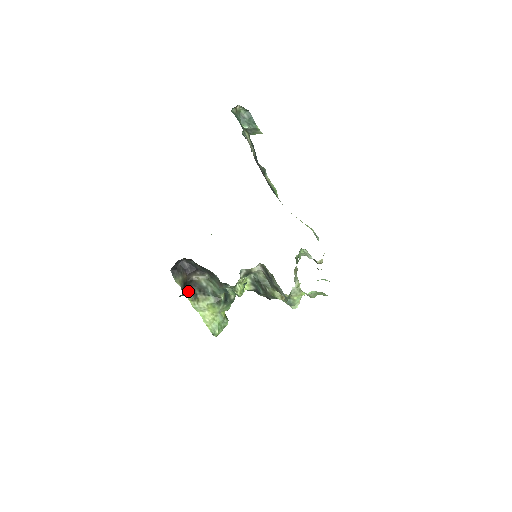
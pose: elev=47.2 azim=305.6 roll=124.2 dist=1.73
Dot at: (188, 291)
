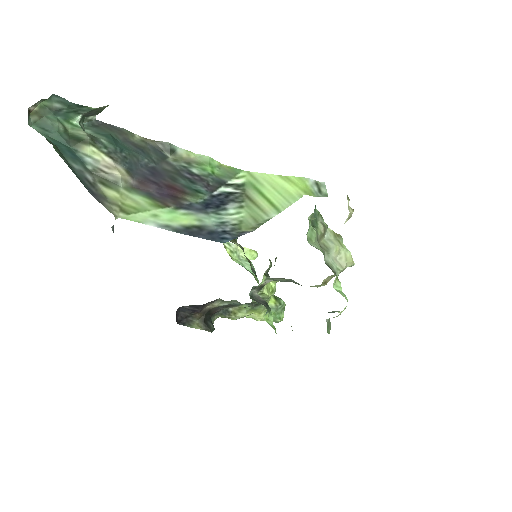
Dot at: (216, 314)
